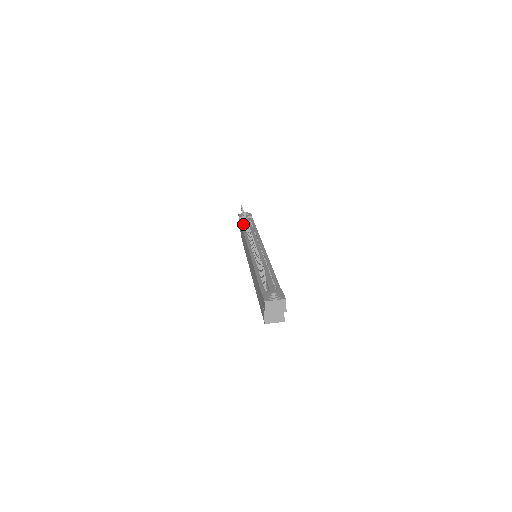
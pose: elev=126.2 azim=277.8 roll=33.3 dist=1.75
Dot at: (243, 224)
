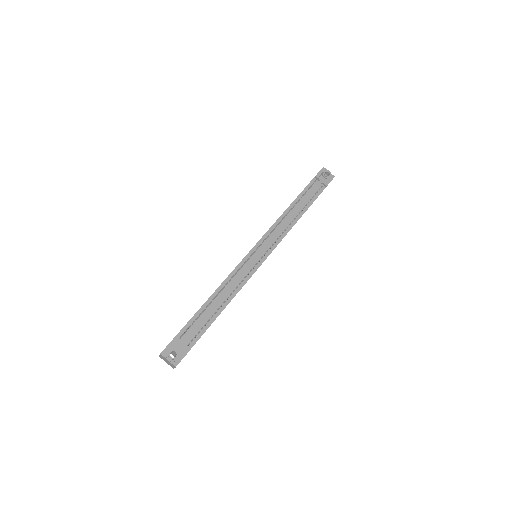
Dot at: occluded
